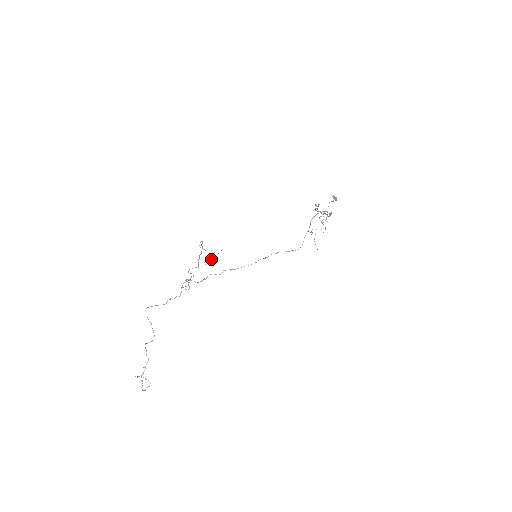
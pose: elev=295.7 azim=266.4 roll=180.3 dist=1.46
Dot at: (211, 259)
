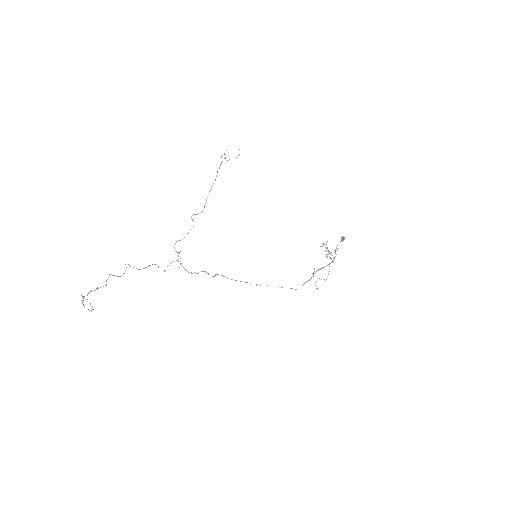
Dot at: occluded
